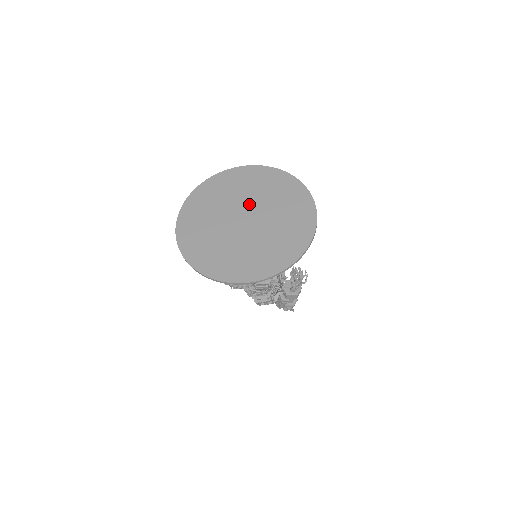
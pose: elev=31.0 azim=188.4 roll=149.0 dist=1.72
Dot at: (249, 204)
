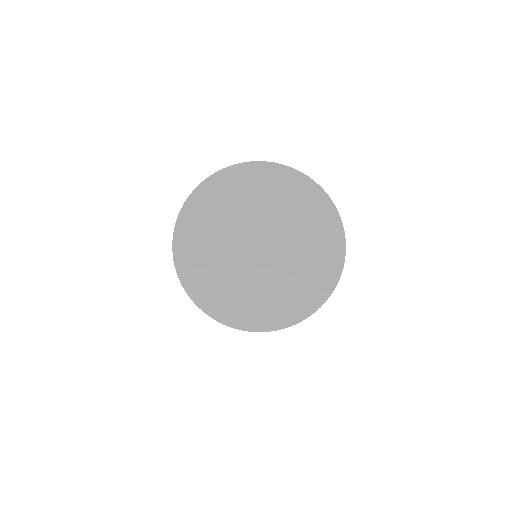
Dot at: (249, 224)
